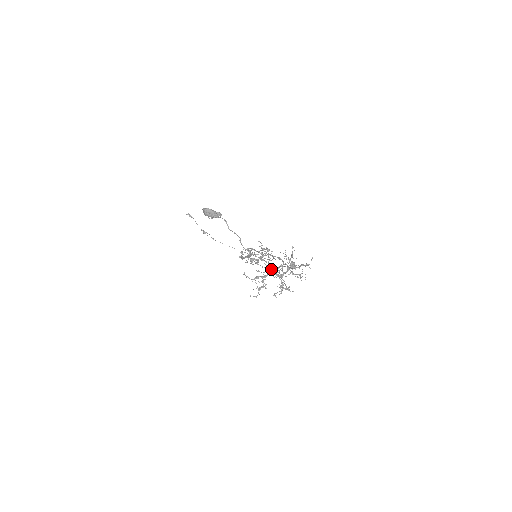
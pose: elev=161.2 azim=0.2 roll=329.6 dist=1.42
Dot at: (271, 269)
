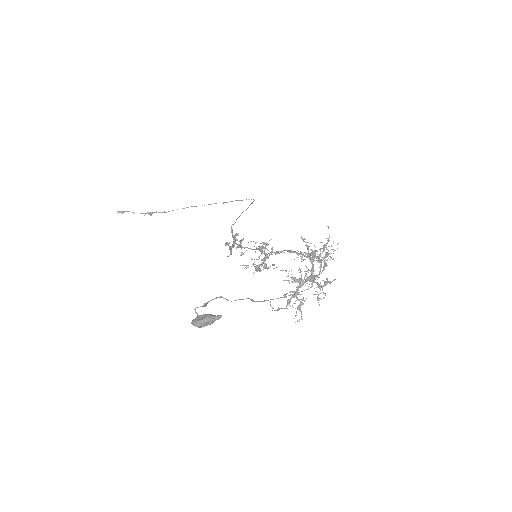
Dot at: (297, 281)
